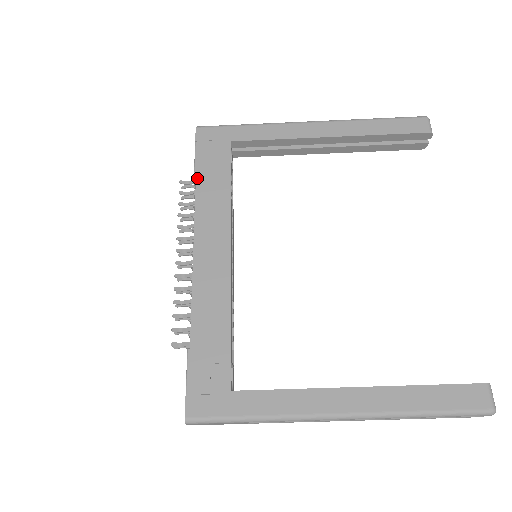
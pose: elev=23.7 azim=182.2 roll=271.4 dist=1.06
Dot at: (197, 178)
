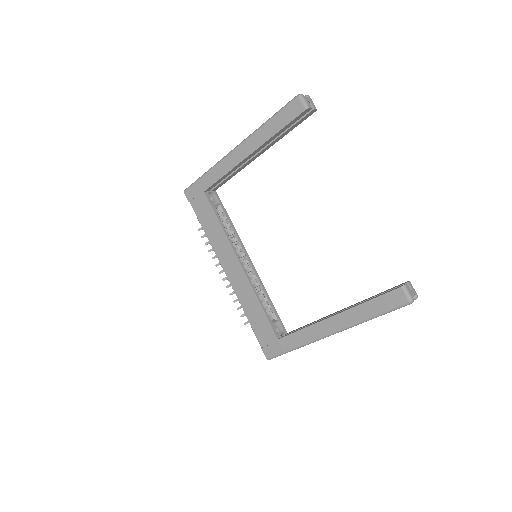
Dot at: (203, 227)
